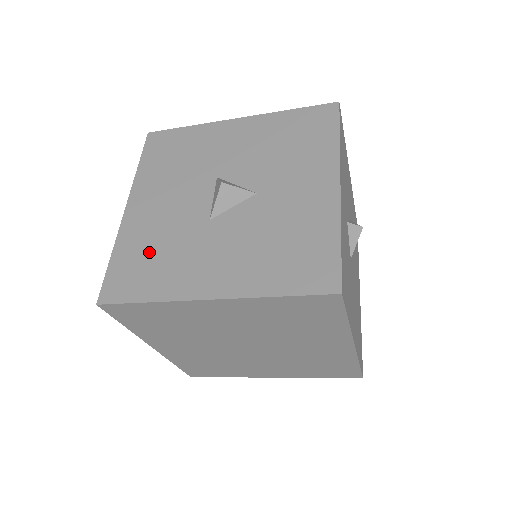
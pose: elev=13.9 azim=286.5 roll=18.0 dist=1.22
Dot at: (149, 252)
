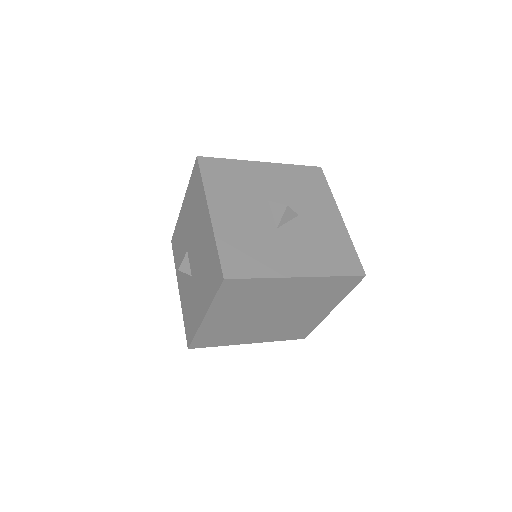
Dot at: (245, 245)
